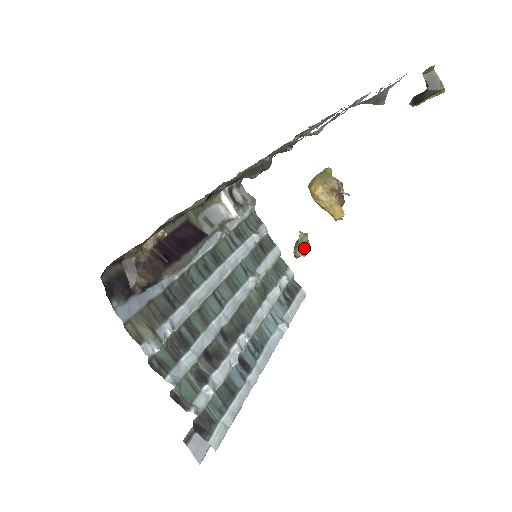
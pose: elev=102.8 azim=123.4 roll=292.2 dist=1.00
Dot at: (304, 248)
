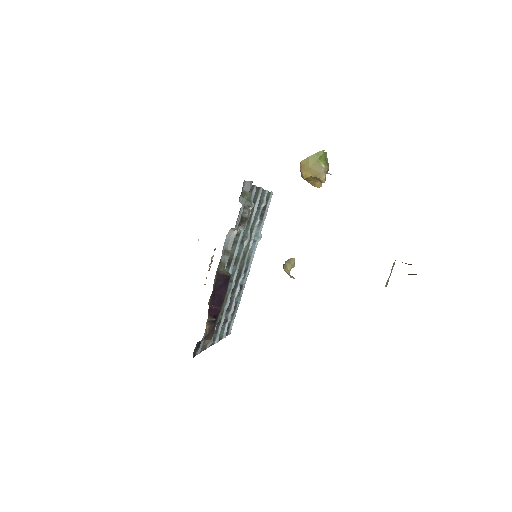
Dot at: occluded
